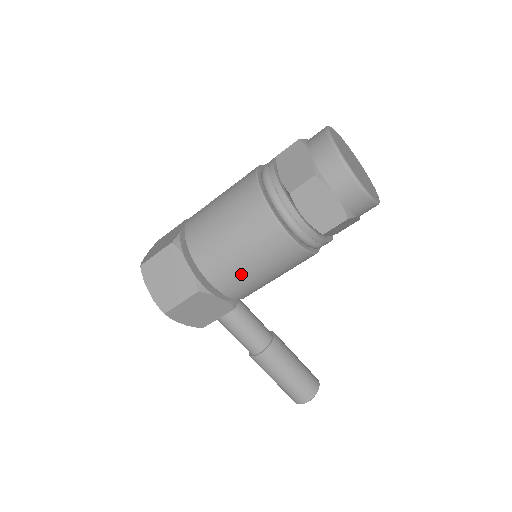
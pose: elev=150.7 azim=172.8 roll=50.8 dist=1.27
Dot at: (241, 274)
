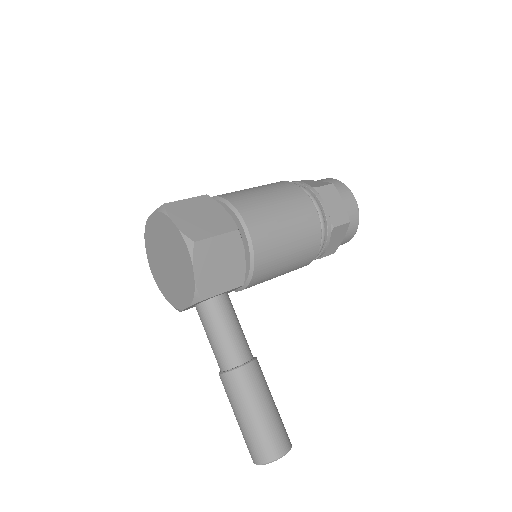
Dot at: (276, 232)
